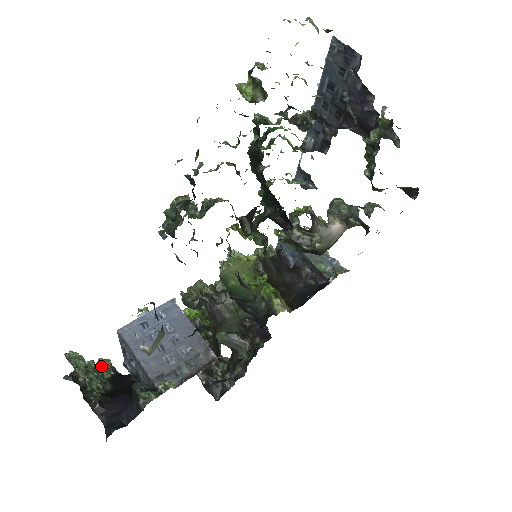
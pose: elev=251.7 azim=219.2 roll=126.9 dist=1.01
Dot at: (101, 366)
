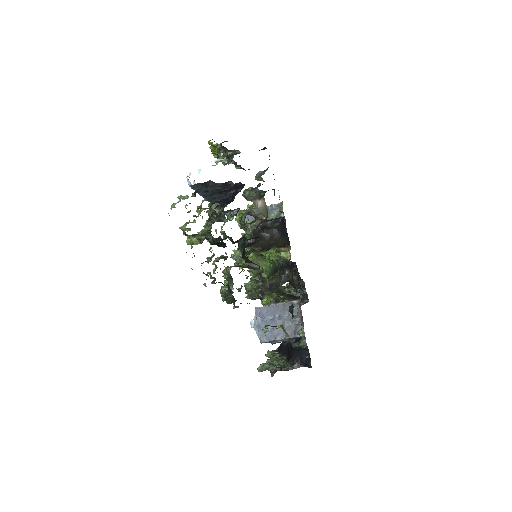
Dot at: (272, 357)
